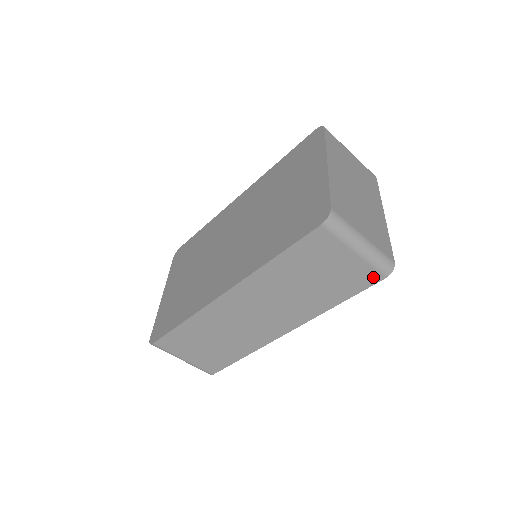
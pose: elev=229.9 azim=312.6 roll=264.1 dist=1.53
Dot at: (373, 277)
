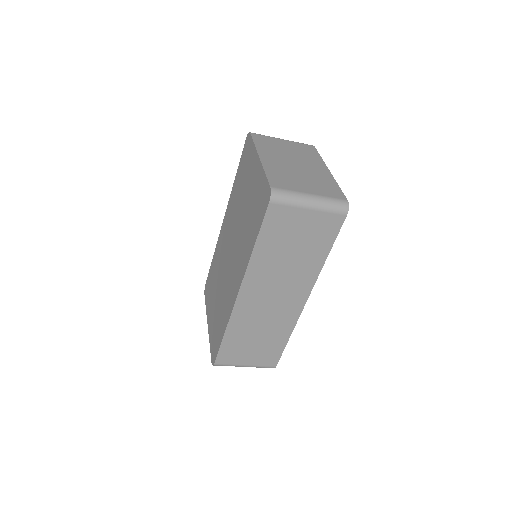
Dot at: (337, 220)
